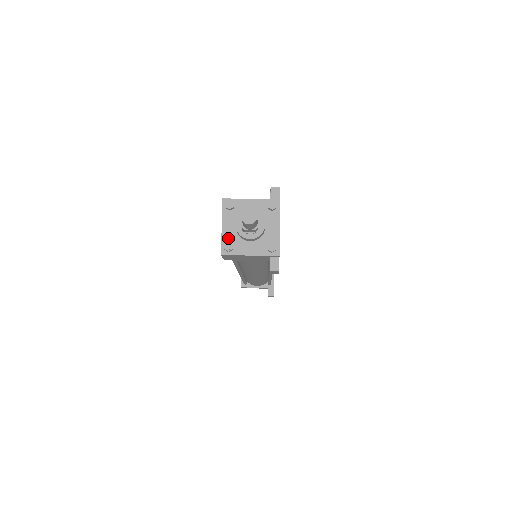
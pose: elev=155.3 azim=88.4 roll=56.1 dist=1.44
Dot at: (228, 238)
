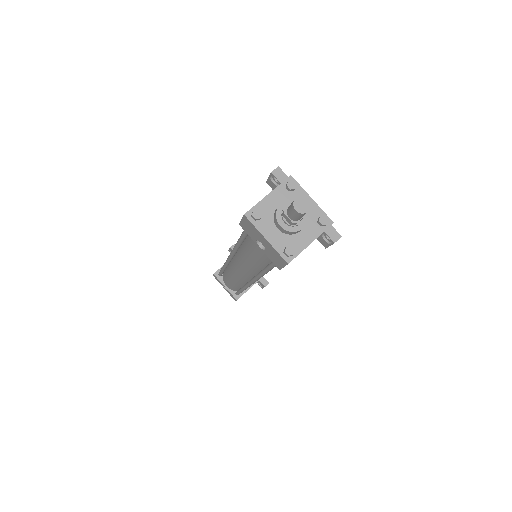
Dot at: (280, 244)
